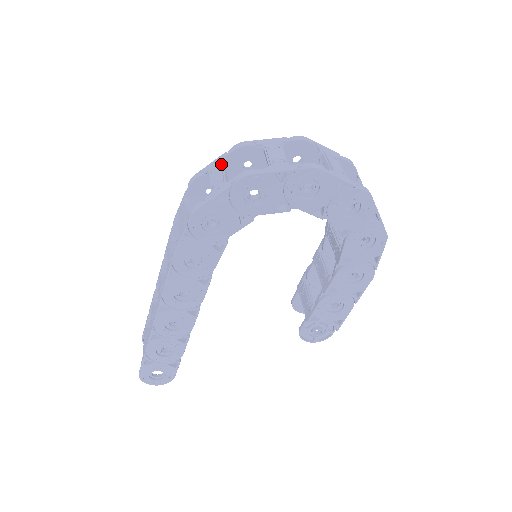
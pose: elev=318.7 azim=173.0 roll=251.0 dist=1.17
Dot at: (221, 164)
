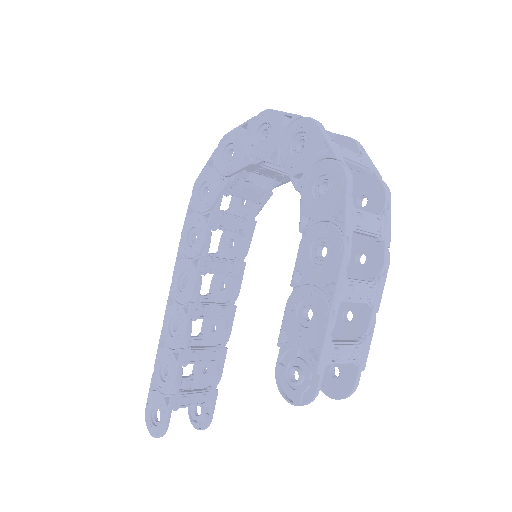
Dot at: occluded
